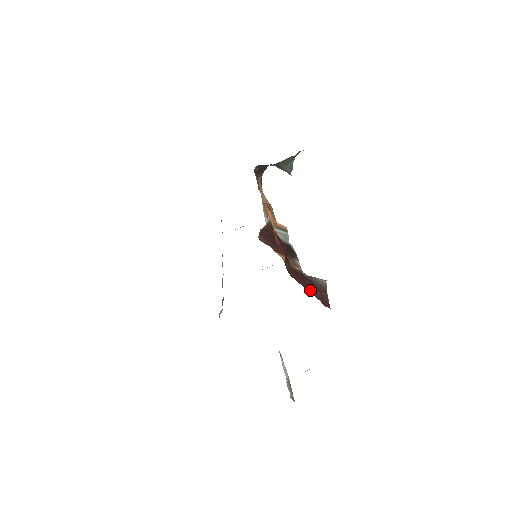
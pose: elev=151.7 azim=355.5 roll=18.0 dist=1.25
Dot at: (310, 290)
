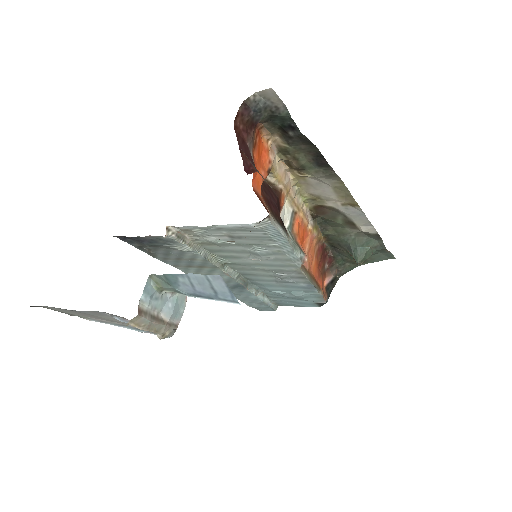
Dot at: (242, 151)
